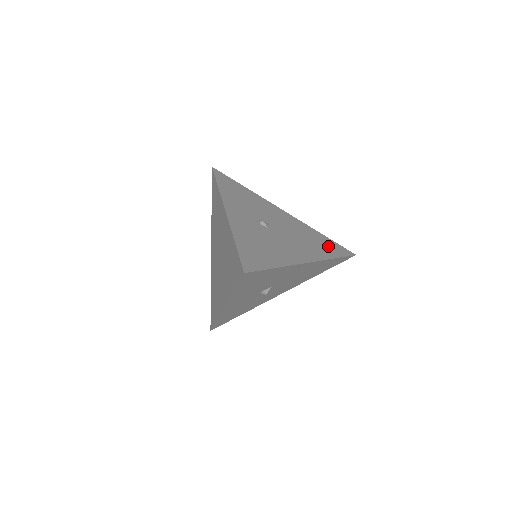
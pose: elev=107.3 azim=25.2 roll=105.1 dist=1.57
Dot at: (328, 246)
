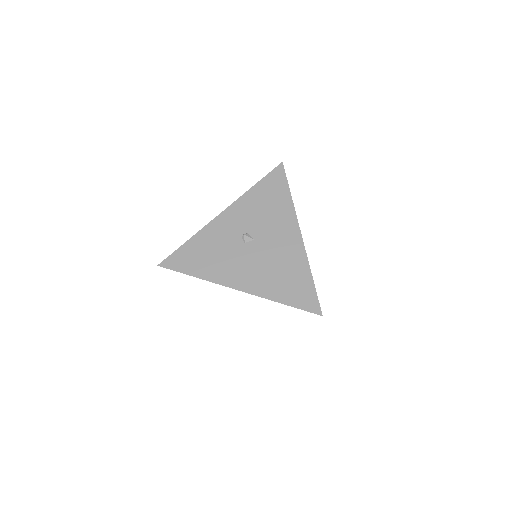
Dot at: (295, 289)
